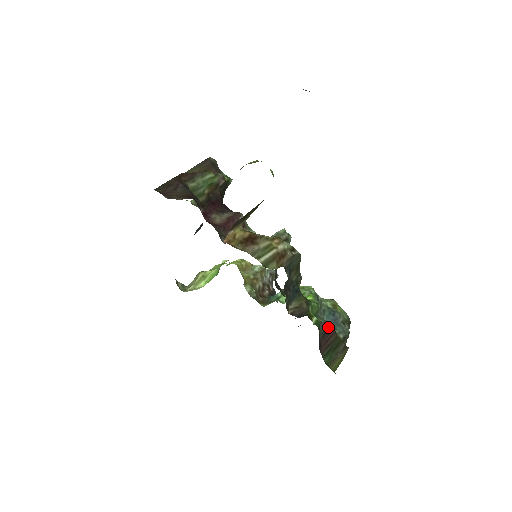
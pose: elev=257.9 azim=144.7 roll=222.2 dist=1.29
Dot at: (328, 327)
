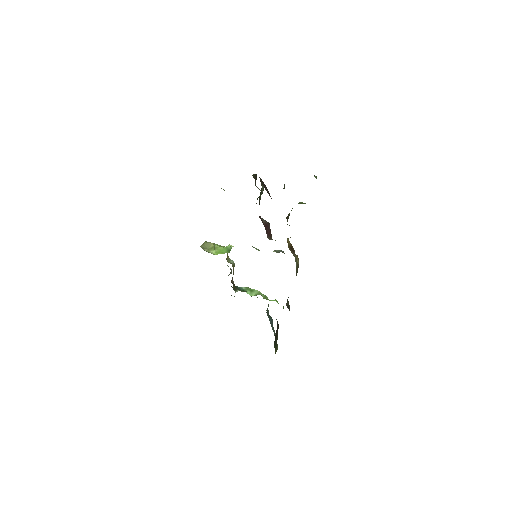
Dot at: (278, 325)
